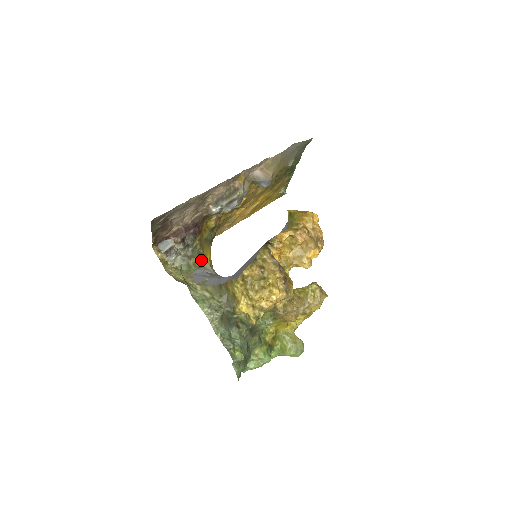
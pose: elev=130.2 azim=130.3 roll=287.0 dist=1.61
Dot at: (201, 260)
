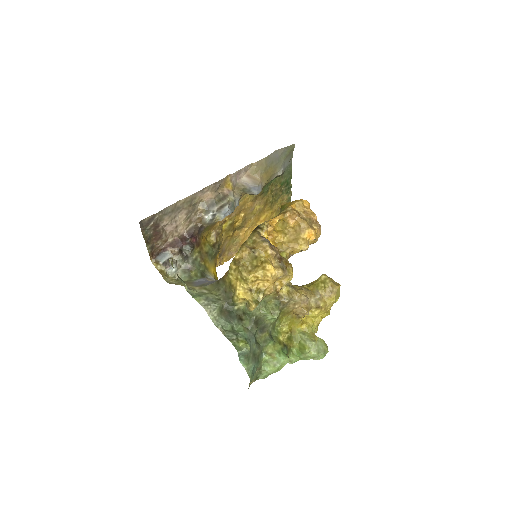
Dot at: (203, 272)
